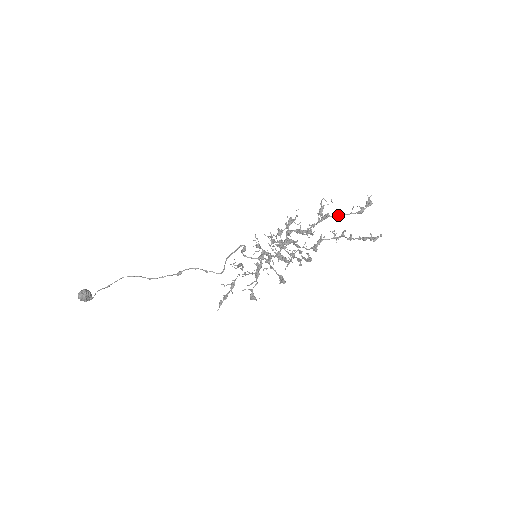
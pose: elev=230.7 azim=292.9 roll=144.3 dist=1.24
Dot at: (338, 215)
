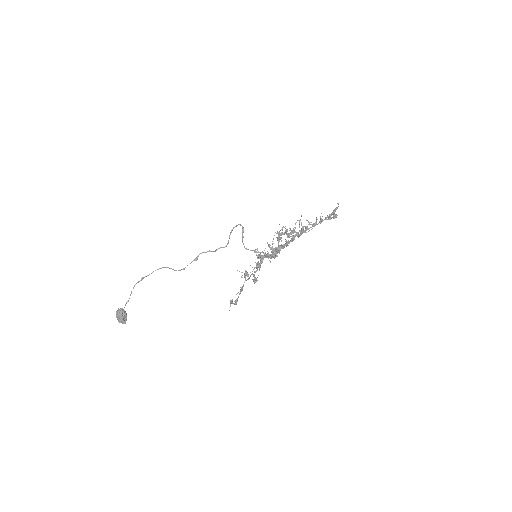
Dot at: occluded
